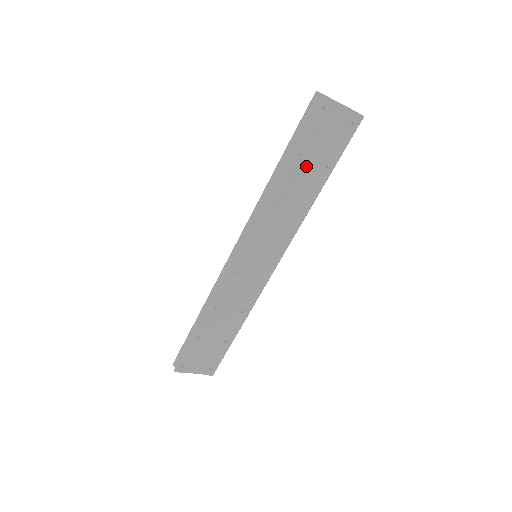
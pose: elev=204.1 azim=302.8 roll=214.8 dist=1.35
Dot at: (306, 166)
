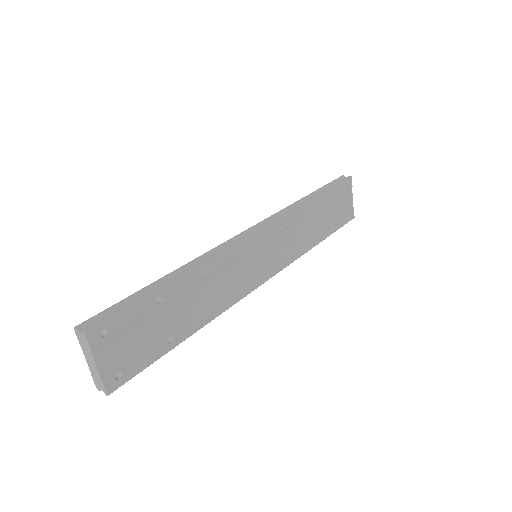
Dot at: (324, 212)
